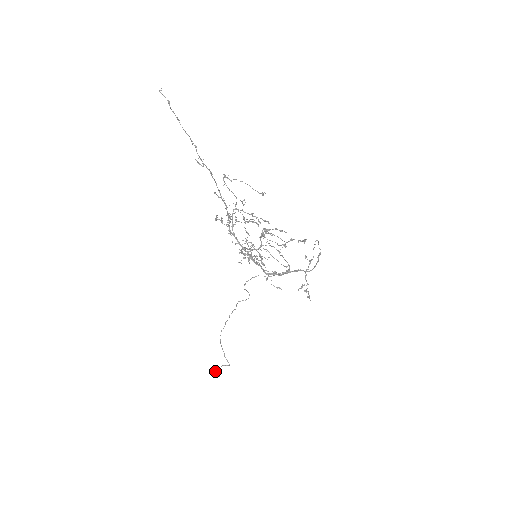
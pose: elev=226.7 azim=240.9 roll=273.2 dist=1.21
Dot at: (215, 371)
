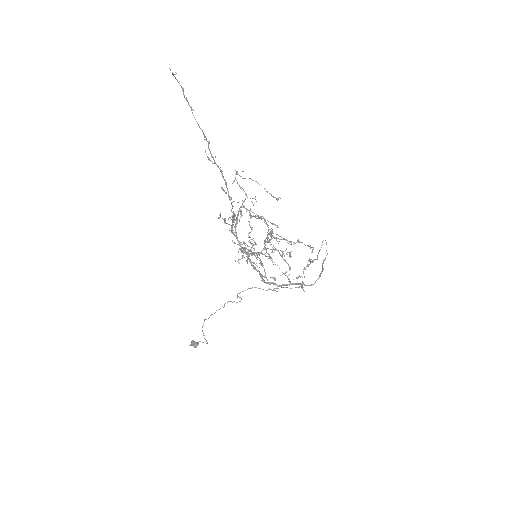
Dot at: (192, 343)
